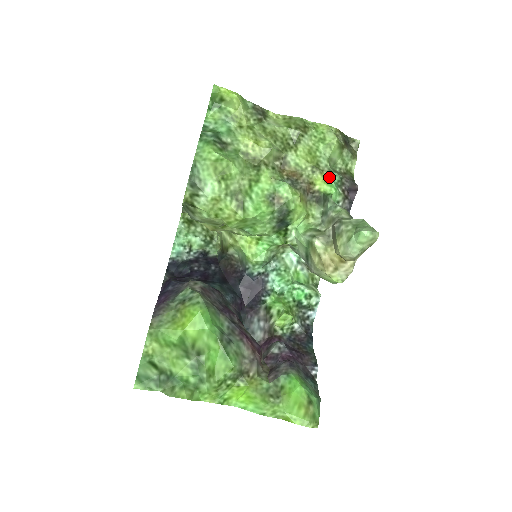
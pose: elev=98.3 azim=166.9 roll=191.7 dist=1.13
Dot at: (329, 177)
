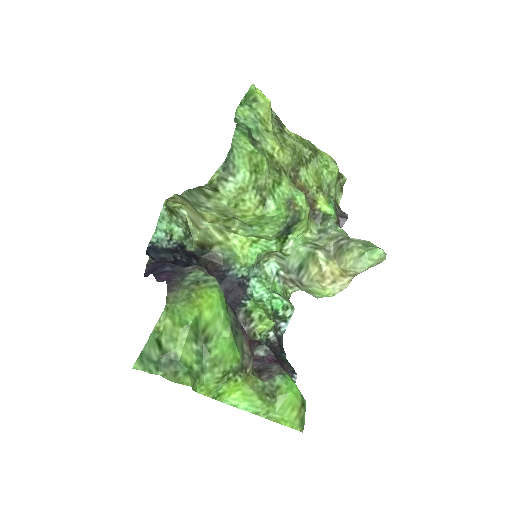
Dot at: (329, 200)
